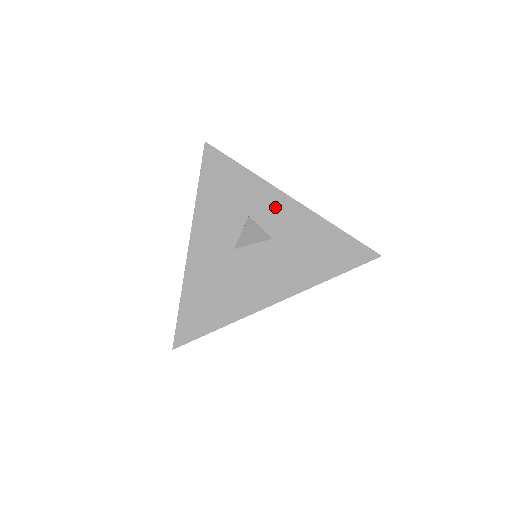
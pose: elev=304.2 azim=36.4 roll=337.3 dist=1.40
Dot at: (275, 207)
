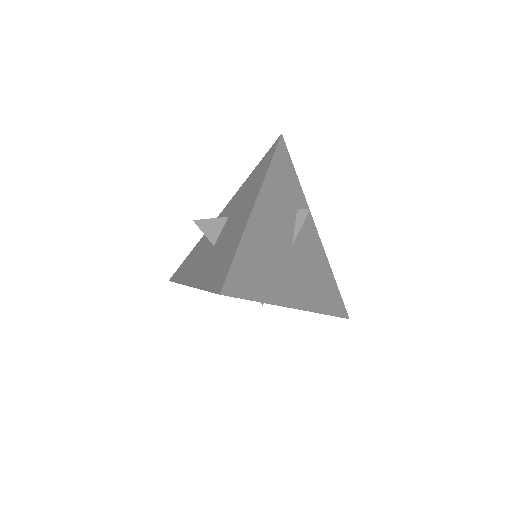
Dot at: occluded
